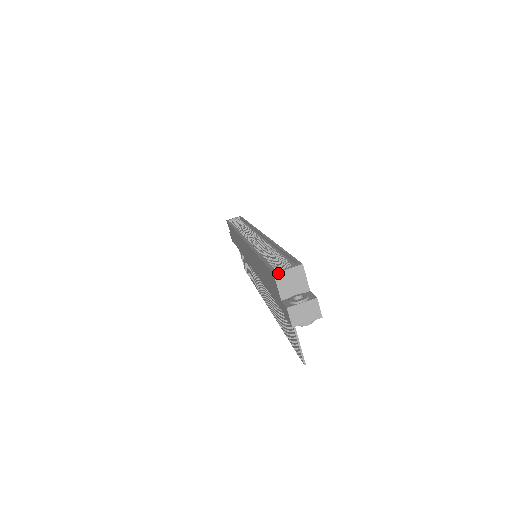
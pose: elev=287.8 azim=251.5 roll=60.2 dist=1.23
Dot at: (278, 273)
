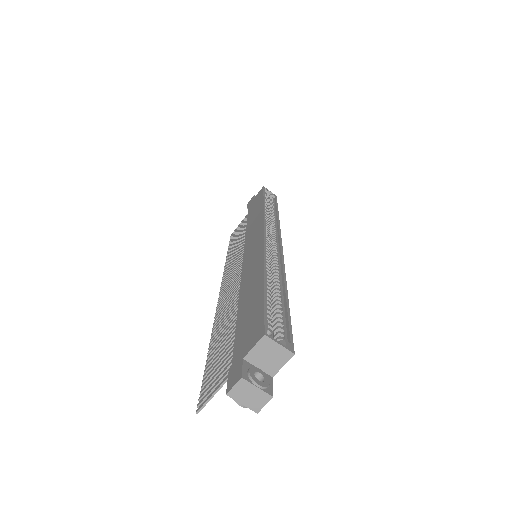
Dot at: (268, 338)
